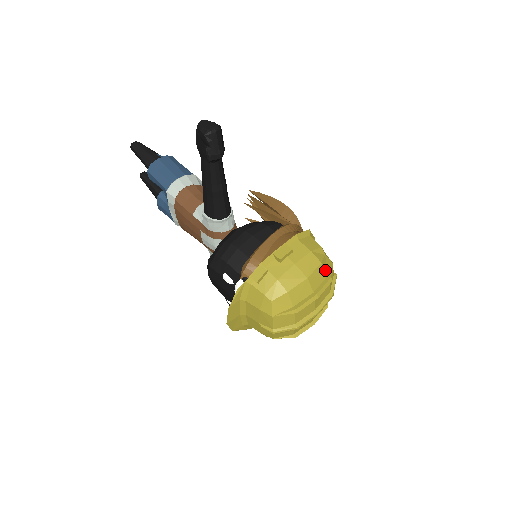
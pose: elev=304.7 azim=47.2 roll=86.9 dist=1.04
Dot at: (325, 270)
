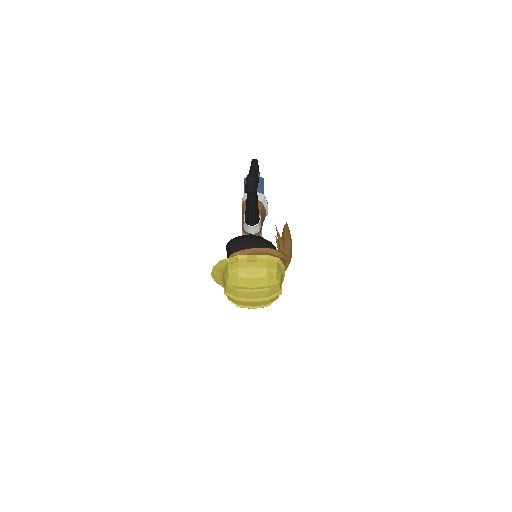
Dot at: (268, 282)
